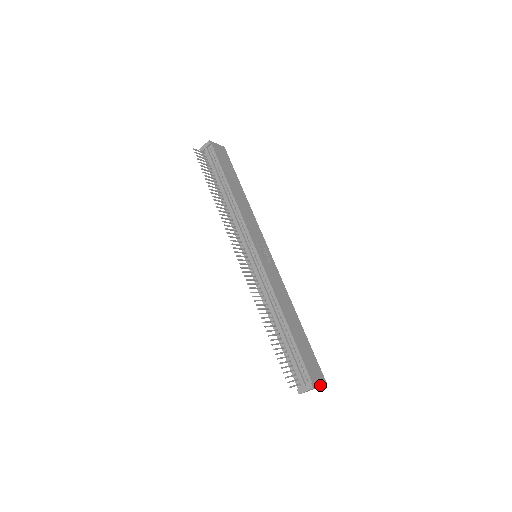
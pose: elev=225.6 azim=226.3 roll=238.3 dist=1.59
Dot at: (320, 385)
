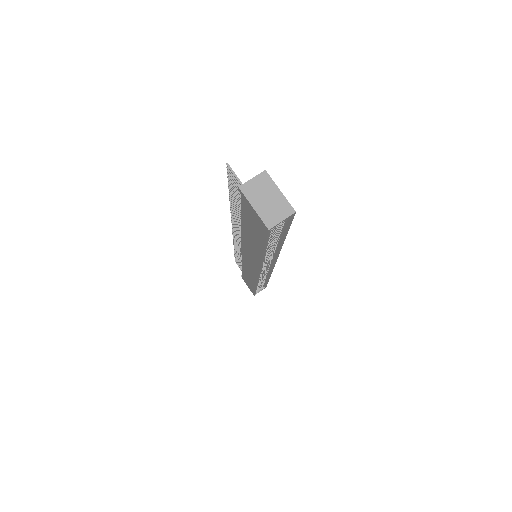
Dot at: (281, 192)
